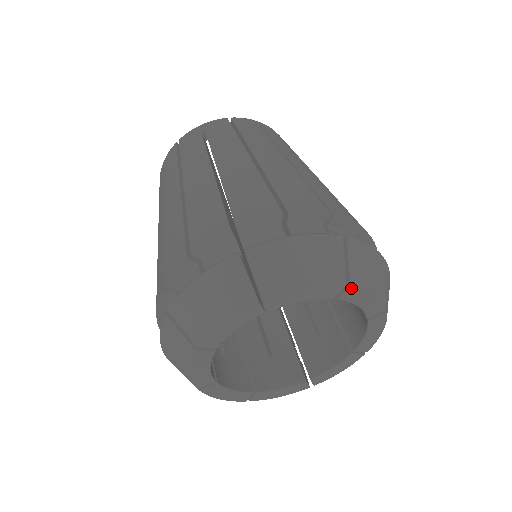
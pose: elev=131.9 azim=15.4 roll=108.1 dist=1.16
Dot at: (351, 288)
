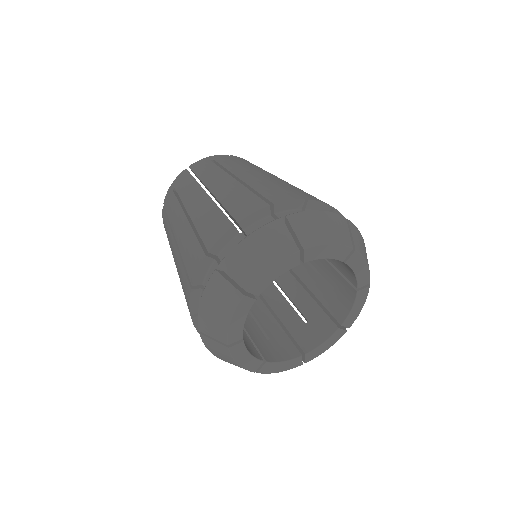
Dot at: (355, 253)
